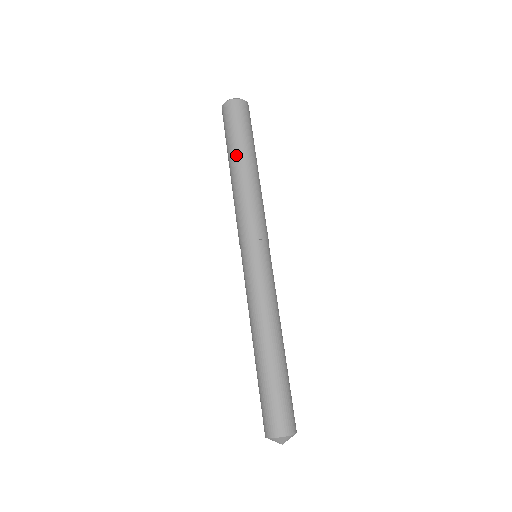
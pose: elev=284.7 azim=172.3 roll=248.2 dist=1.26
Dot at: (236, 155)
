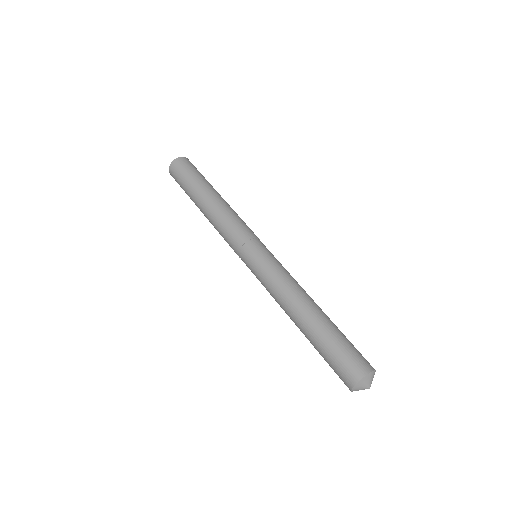
Dot at: (196, 196)
